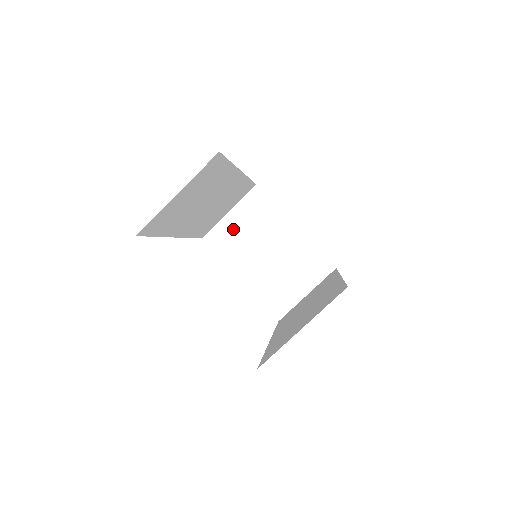
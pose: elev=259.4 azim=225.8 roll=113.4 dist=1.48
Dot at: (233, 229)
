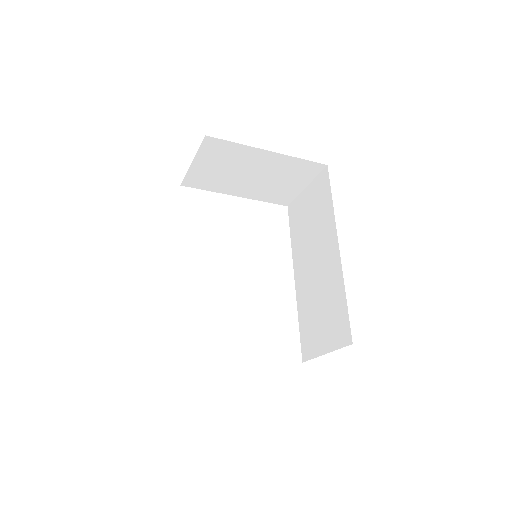
Dot at: (206, 172)
